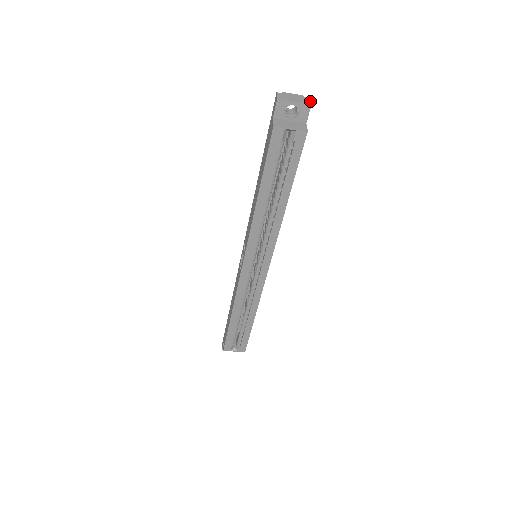
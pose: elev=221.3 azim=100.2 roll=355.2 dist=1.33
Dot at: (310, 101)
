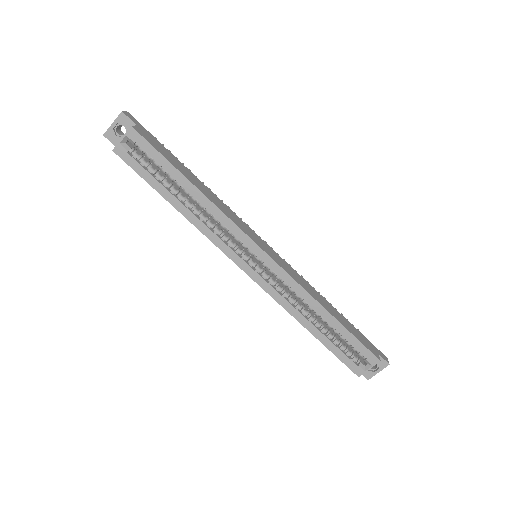
Dot at: (123, 112)
